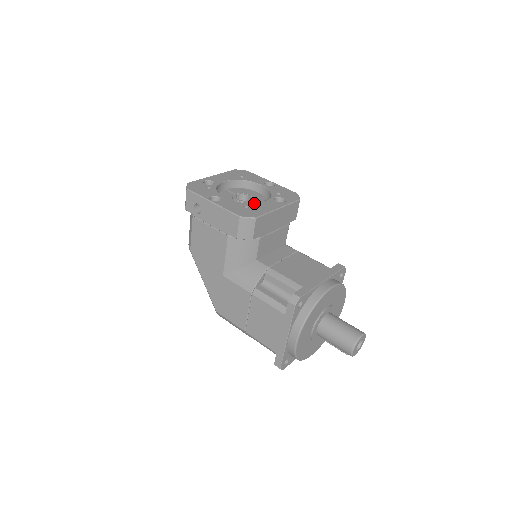
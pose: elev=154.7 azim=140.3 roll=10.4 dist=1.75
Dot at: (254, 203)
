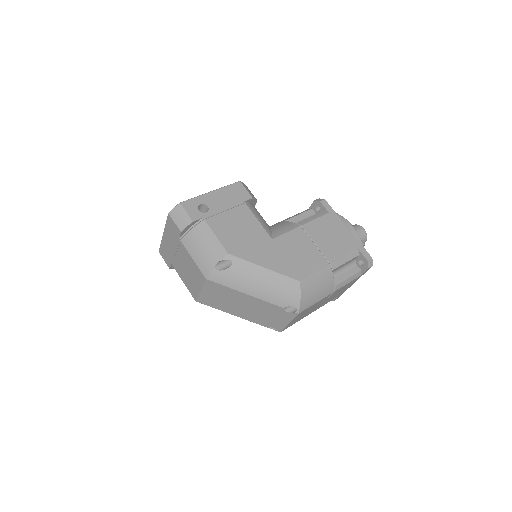
Dot at: occluded
